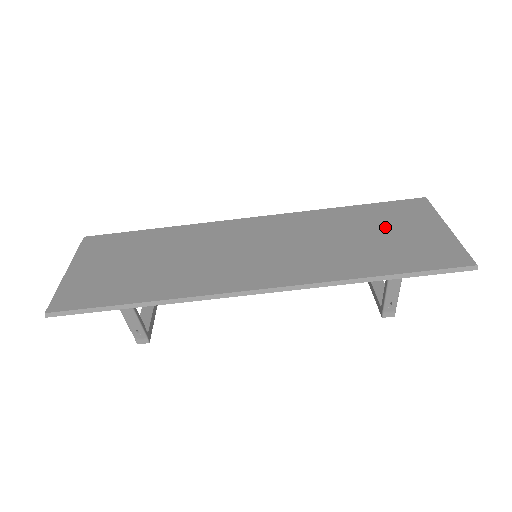
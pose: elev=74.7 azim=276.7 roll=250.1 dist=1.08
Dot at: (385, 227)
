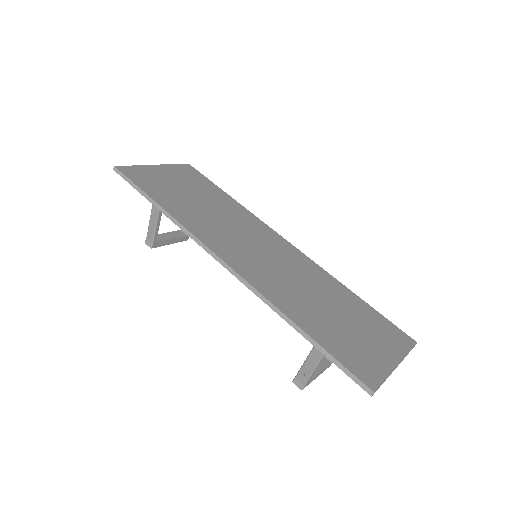
Dot at: (356, 321)
